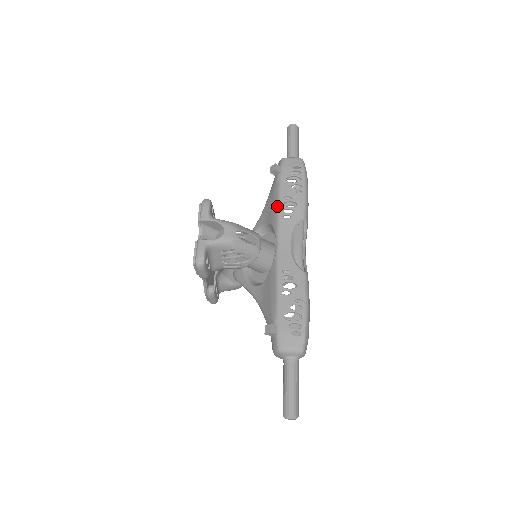
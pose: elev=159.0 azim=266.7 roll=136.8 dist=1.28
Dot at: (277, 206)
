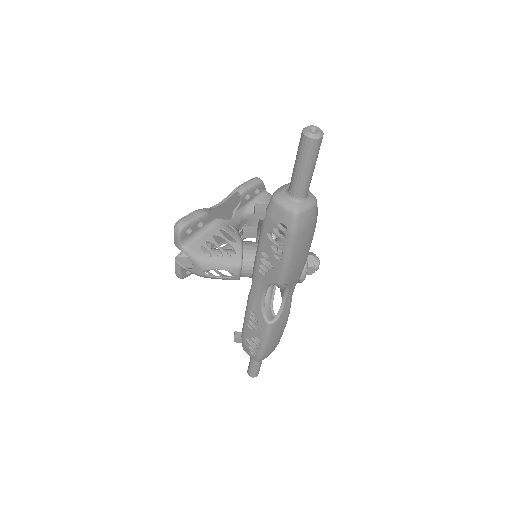
Dot at: occluded
